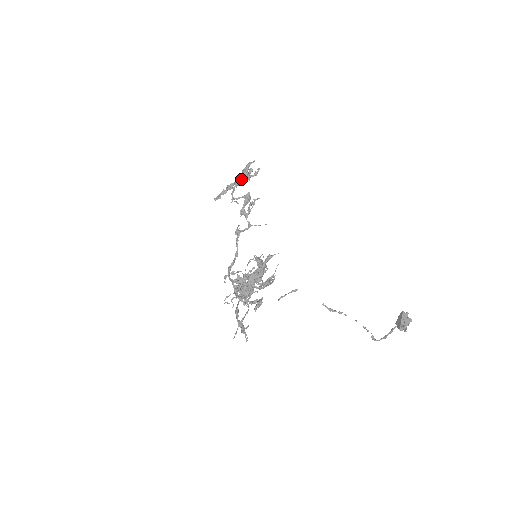
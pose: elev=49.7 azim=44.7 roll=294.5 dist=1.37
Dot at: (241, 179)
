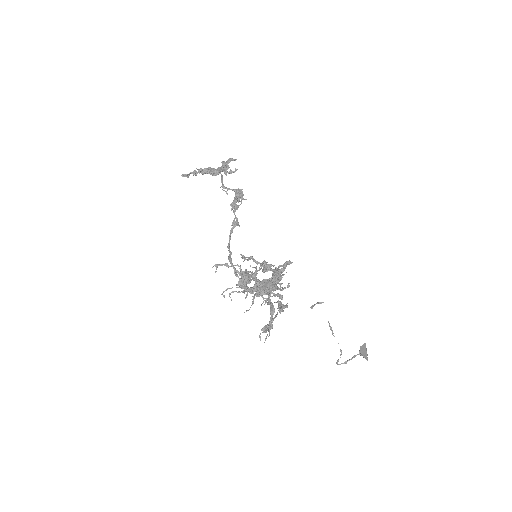
Dot at: occluded
